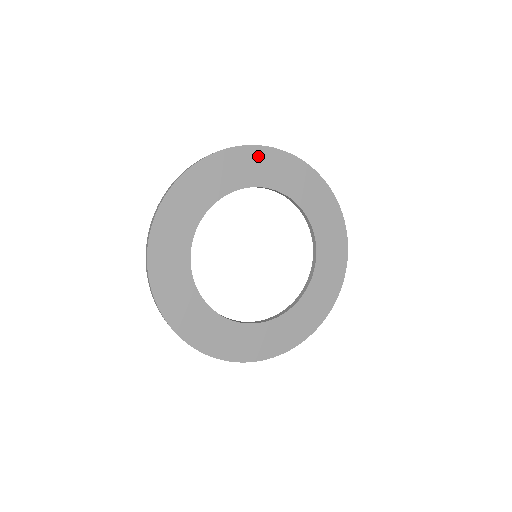
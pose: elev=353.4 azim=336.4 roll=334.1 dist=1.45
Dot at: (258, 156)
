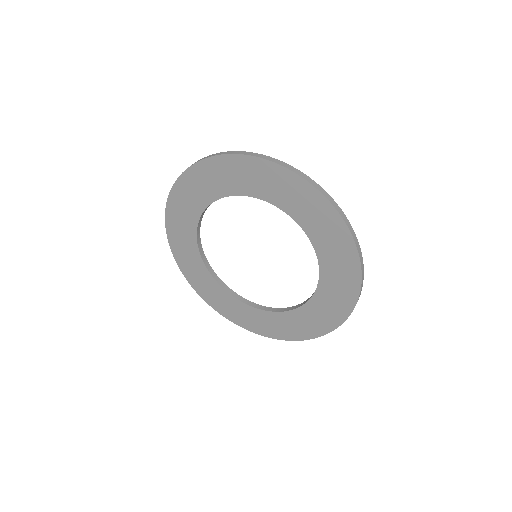
Dot at: (198, 174)
